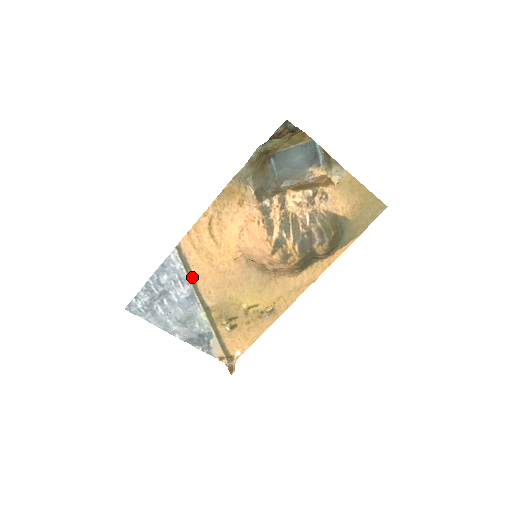
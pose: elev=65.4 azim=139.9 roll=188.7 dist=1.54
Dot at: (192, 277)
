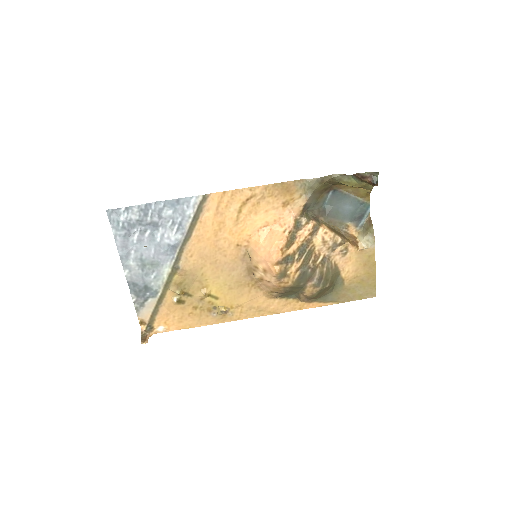
Dot at: (191, 231)
